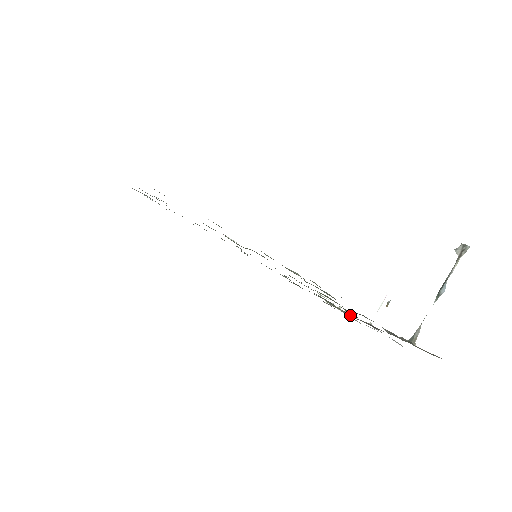
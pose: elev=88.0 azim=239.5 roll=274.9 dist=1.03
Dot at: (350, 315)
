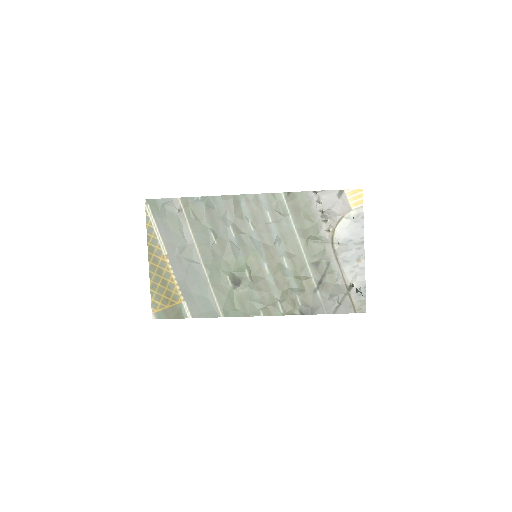
Dot at: (326, 240)
